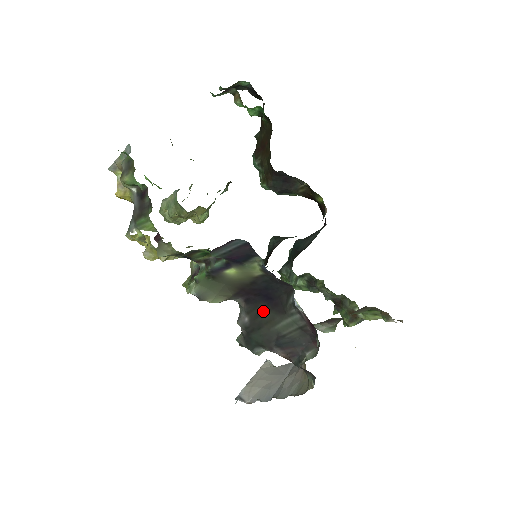
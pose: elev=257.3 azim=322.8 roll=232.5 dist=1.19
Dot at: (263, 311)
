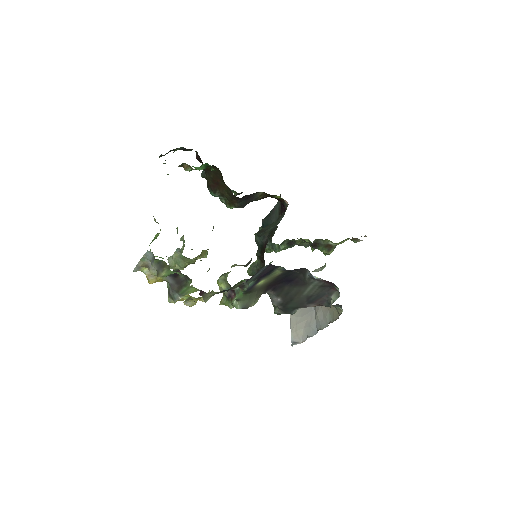
Dot at: (289, 290)
